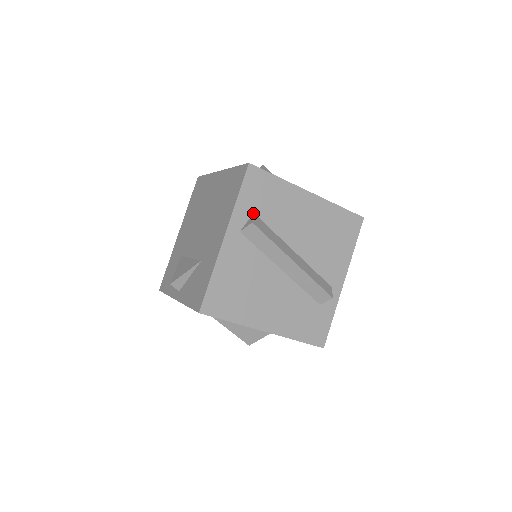
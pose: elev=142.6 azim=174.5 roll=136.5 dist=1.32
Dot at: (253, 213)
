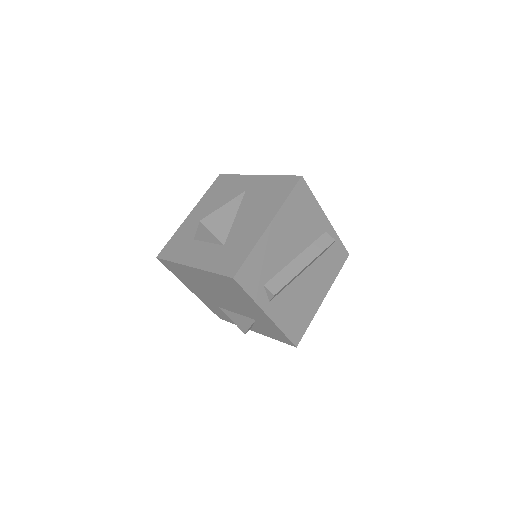
Dot at: (263, 286)
